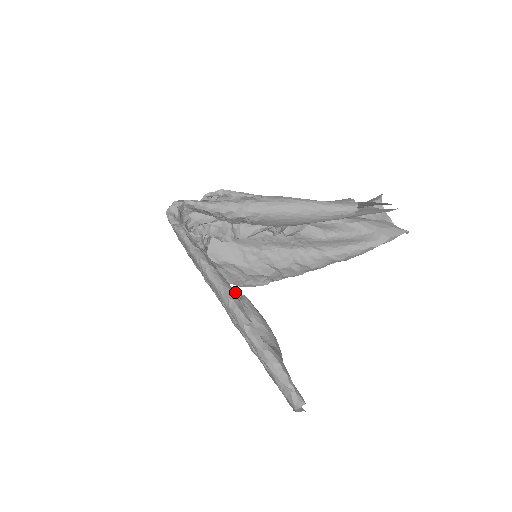
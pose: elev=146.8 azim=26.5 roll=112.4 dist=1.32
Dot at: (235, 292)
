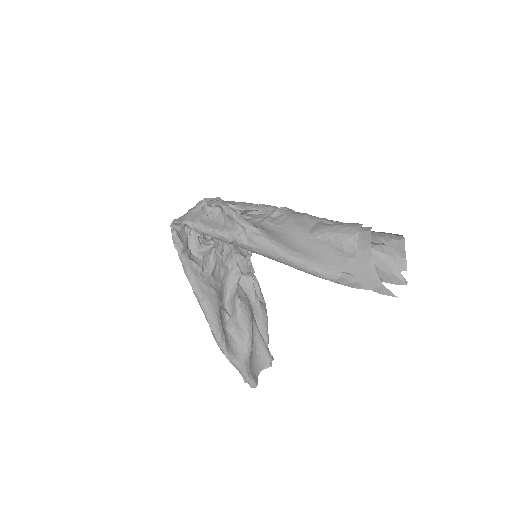
Dot at: (238, 276)
